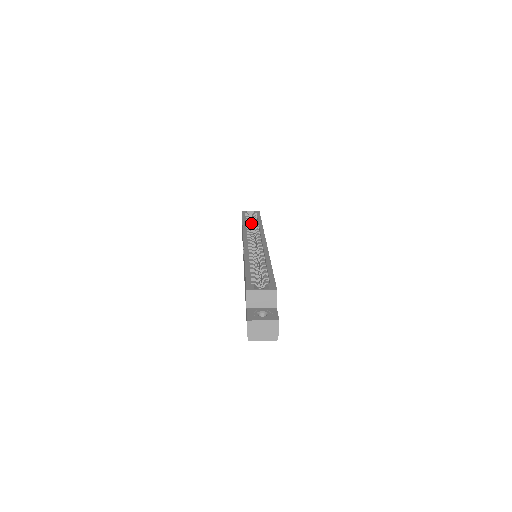
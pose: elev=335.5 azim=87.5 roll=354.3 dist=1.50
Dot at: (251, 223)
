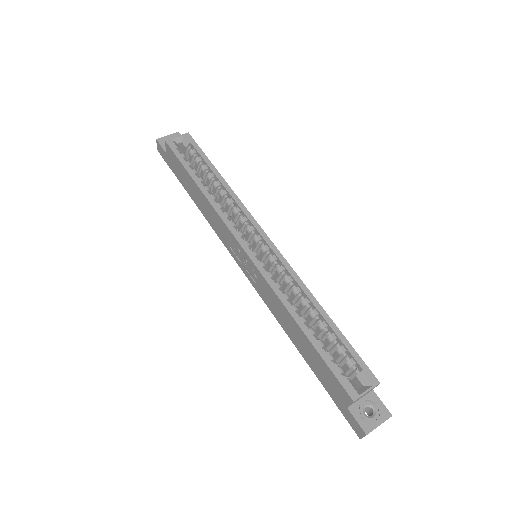
Dot at: occluded
